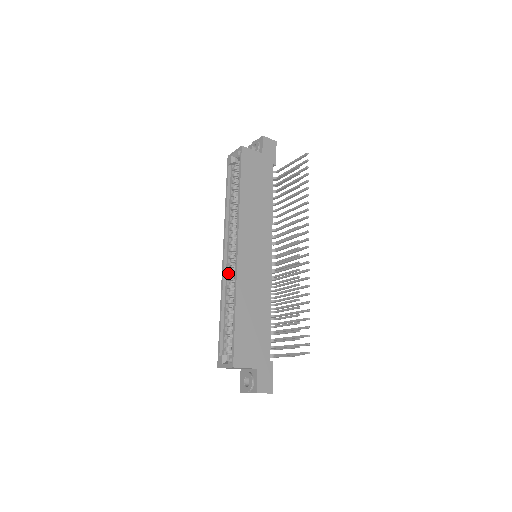
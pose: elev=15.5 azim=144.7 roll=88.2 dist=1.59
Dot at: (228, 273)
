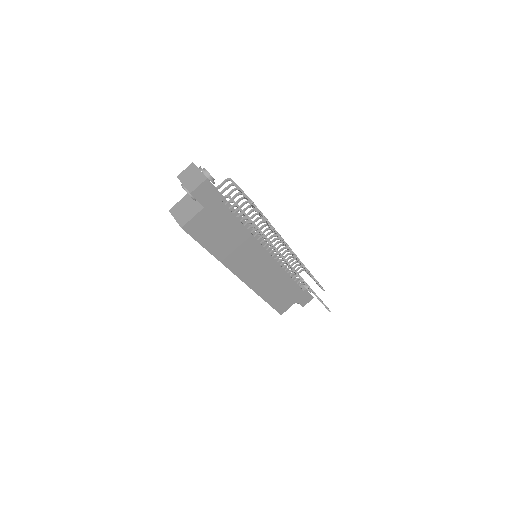
Dot at: occluded
